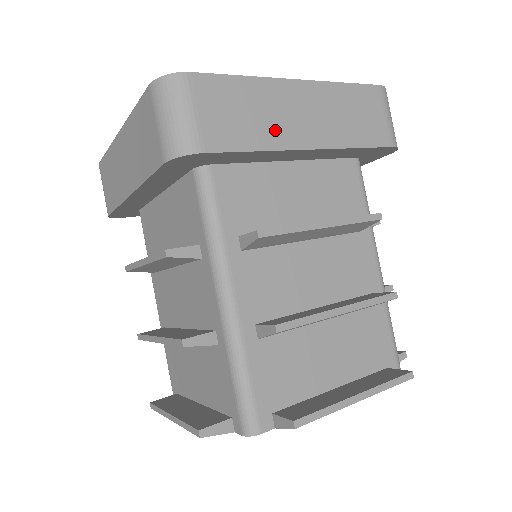
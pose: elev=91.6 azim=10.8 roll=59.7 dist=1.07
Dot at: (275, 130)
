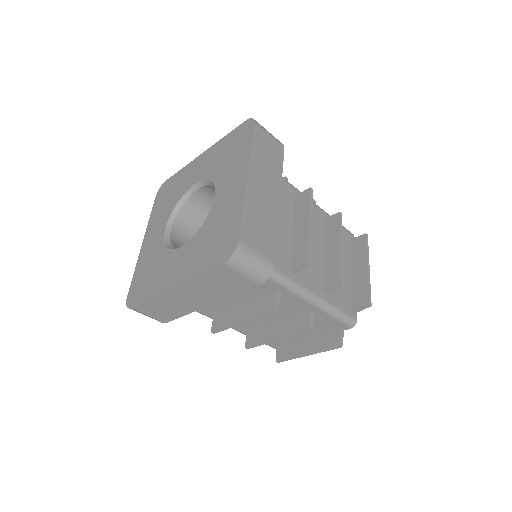
Dot at: (269, 214)
